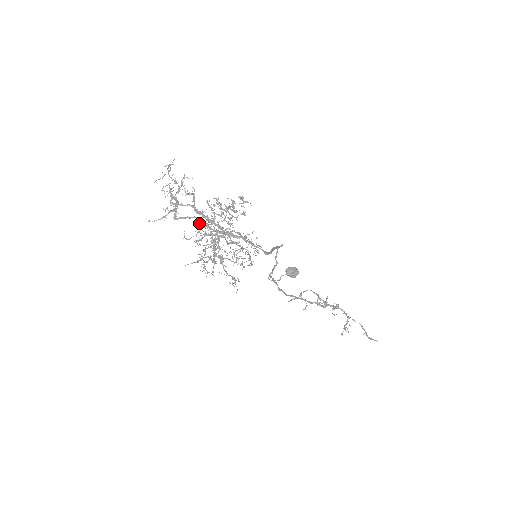
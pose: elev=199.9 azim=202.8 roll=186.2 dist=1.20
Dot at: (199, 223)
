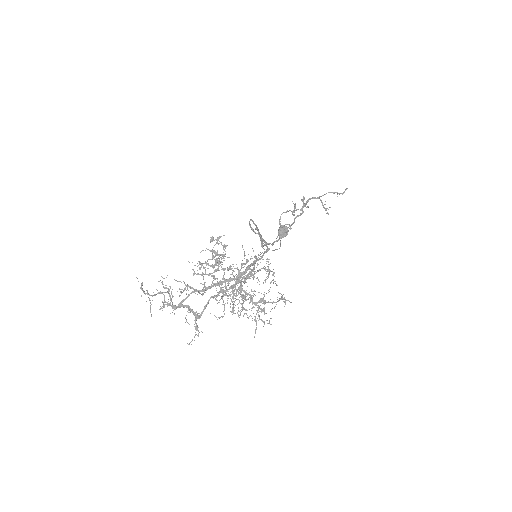
Dot at: occluded
